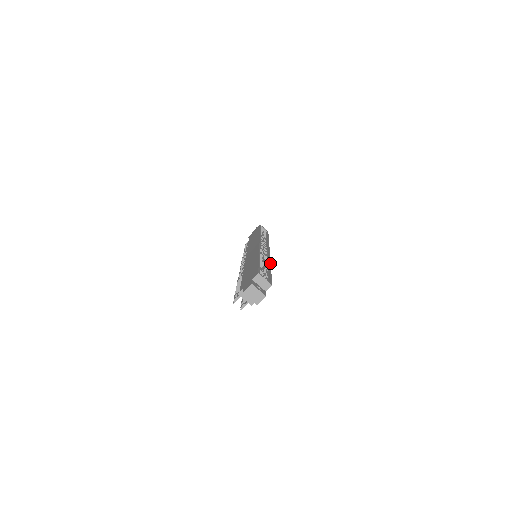
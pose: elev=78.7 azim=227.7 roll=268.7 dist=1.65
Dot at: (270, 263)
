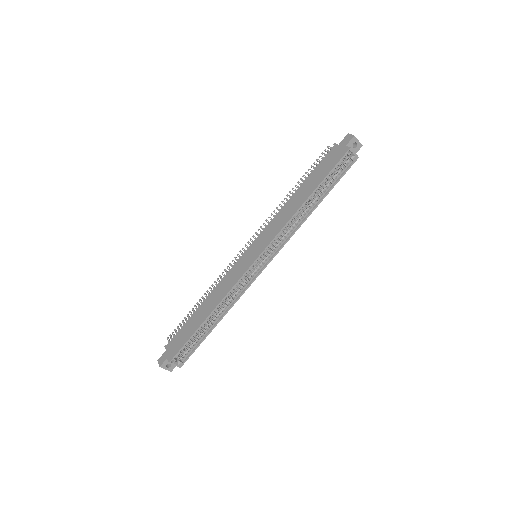
Dot at: occluded
